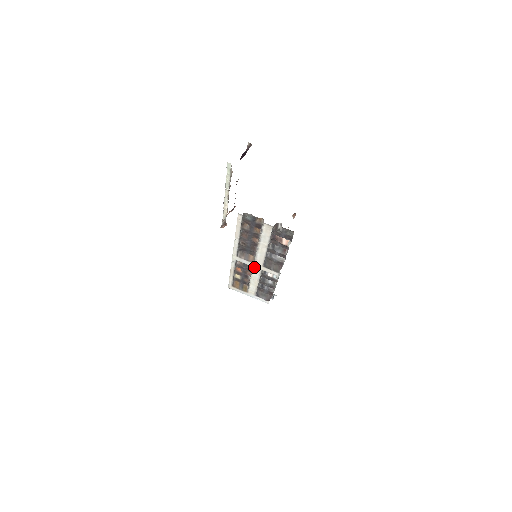
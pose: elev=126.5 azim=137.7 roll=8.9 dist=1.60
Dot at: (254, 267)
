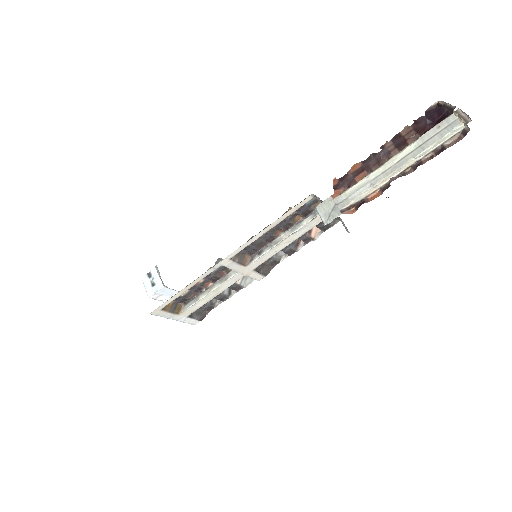
Dot at: (238, 273)
